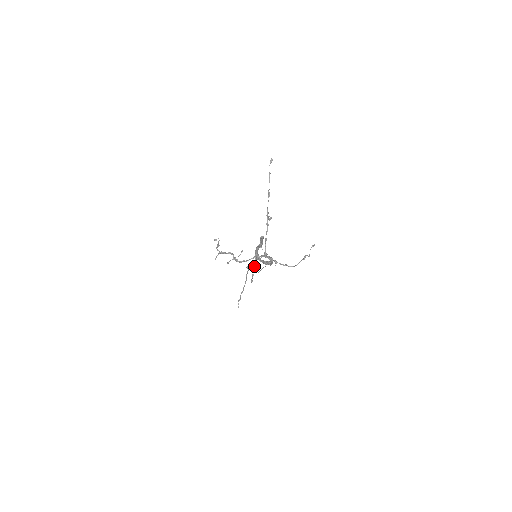
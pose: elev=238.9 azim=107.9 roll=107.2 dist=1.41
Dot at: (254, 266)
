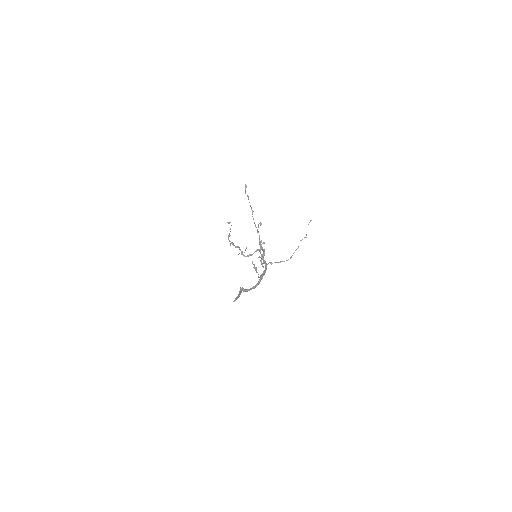
Dot at: occluded
